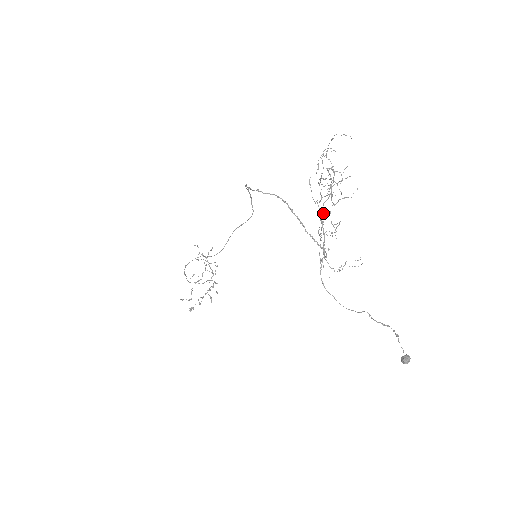
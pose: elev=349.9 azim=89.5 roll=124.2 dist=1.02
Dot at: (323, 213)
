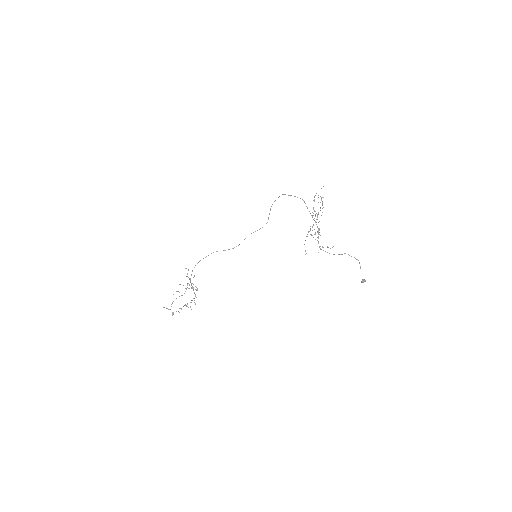
Dot at: (317, 217)
